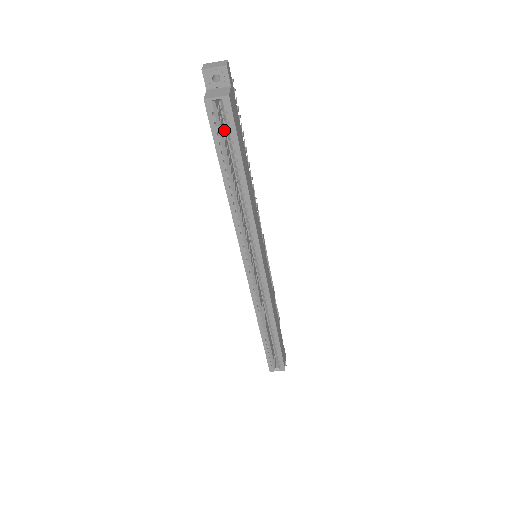
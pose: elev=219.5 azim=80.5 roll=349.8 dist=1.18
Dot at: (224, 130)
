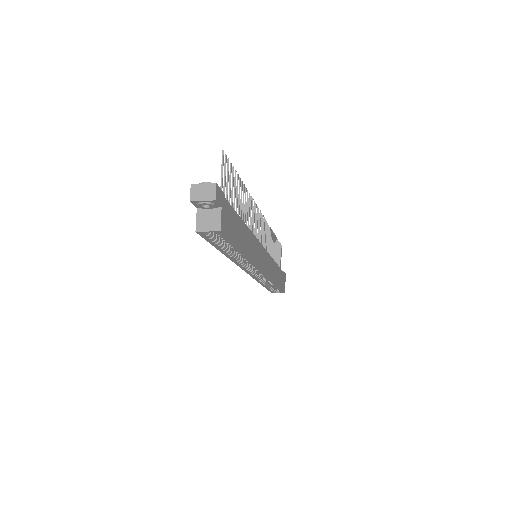
Dot at: occluded
